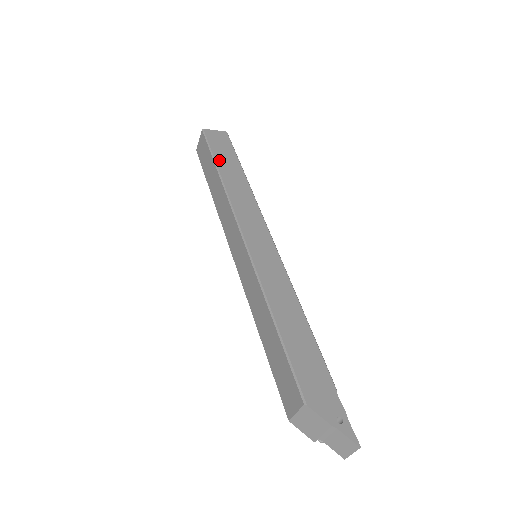
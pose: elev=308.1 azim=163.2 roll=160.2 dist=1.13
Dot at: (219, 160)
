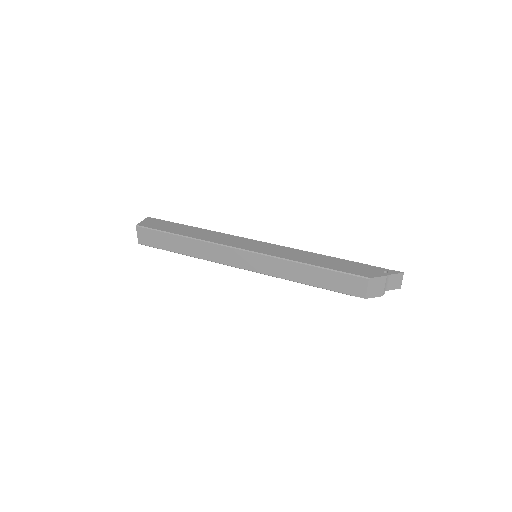
Dot at: (172, 231)
